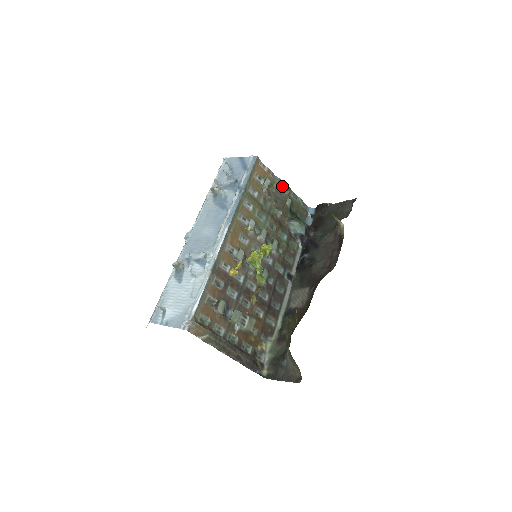
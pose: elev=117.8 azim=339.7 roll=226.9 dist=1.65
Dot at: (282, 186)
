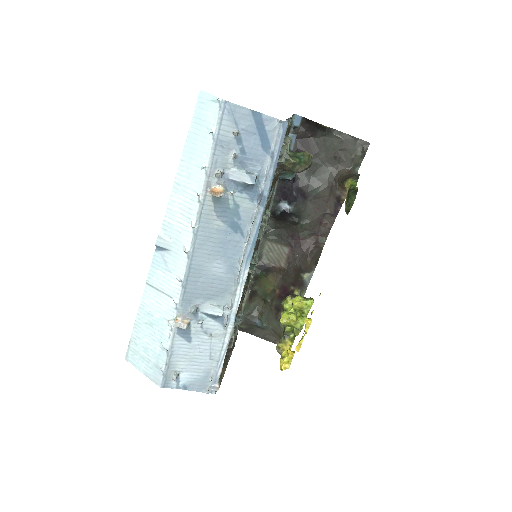
Dot at: (305, 161)
